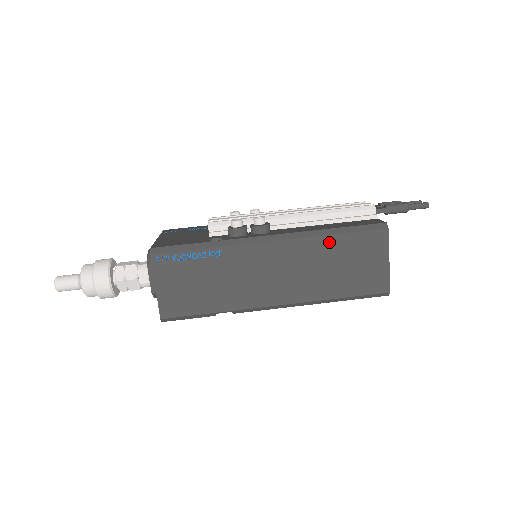
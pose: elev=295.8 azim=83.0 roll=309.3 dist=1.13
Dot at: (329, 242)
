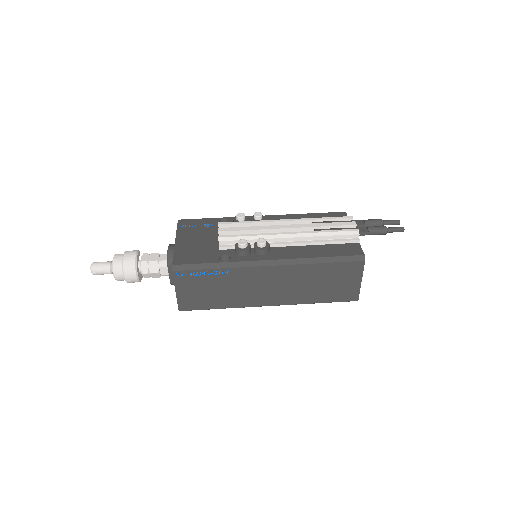
Dot at: (316, 268)
